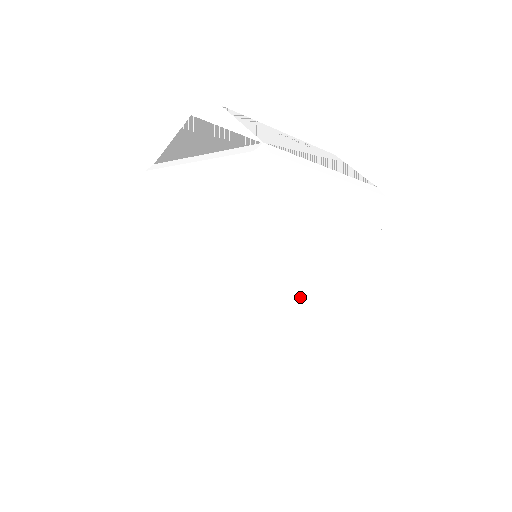
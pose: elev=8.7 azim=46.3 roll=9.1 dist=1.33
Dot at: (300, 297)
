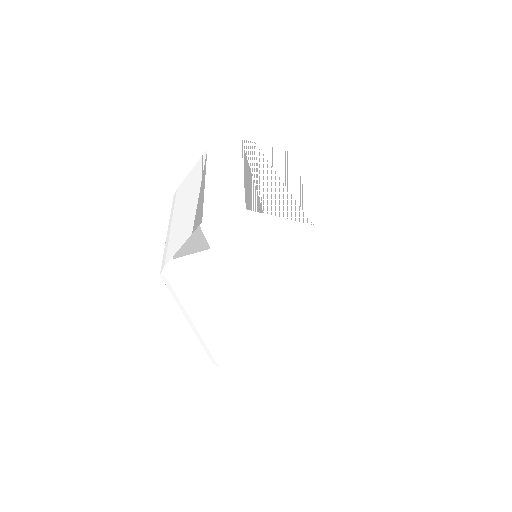
Dot at: occluded
